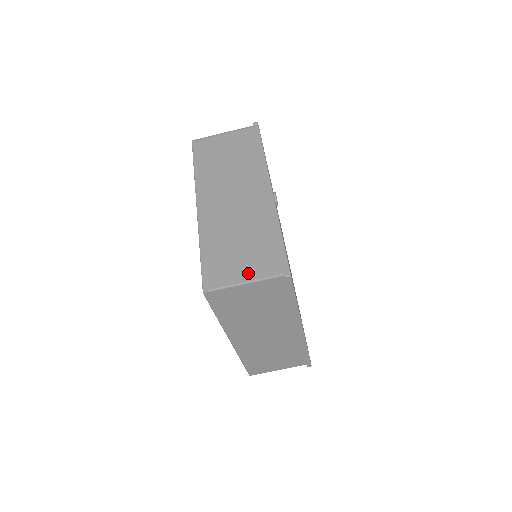
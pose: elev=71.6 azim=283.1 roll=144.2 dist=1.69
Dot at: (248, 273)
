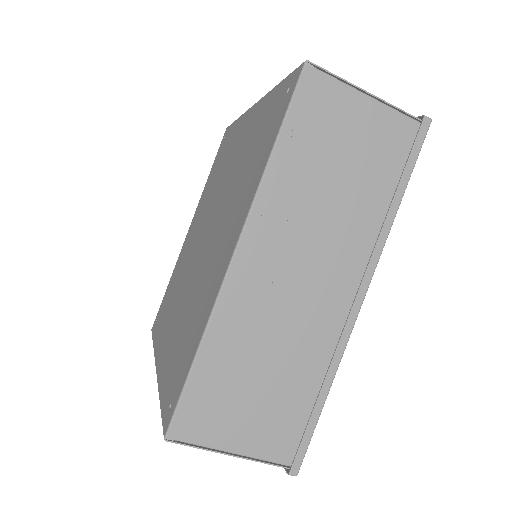
Dot at: (245, 440)
